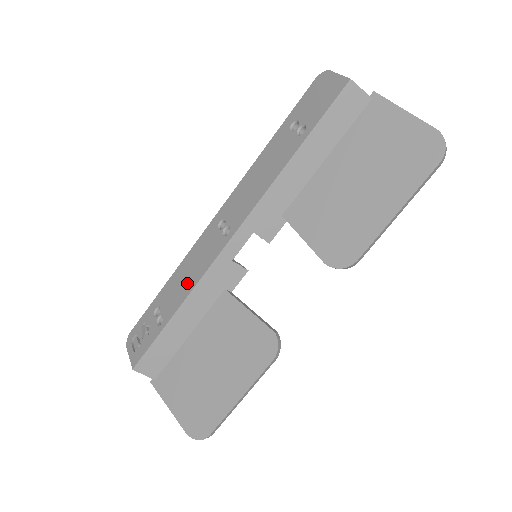
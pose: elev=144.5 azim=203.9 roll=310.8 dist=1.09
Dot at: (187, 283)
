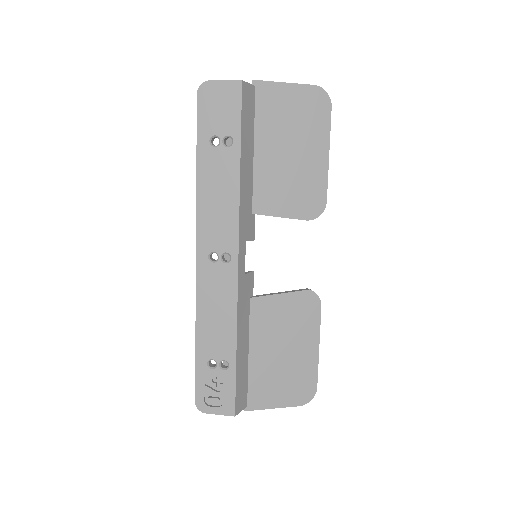
Dot at: (225, 320)
